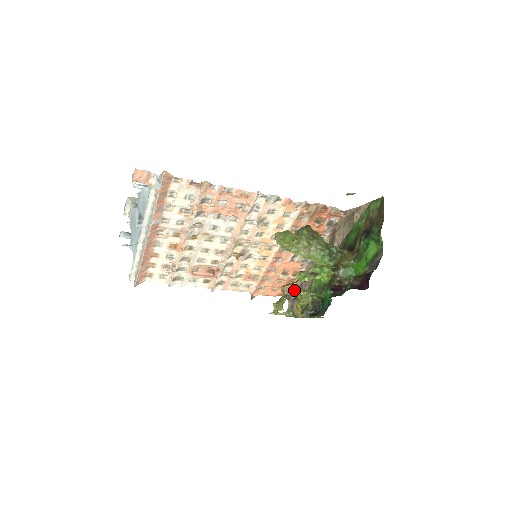
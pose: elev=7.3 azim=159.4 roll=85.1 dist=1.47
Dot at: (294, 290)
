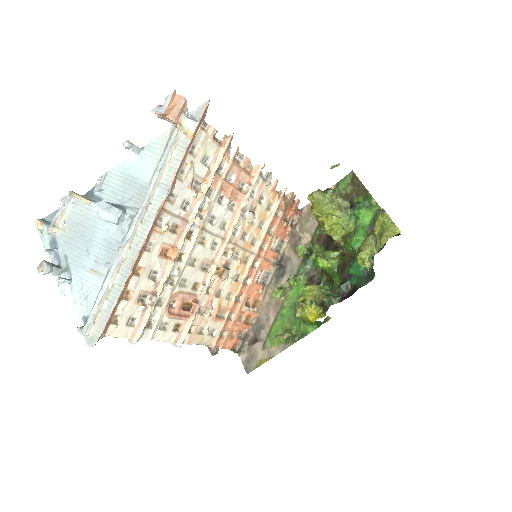
Dot at: (247, 334)
